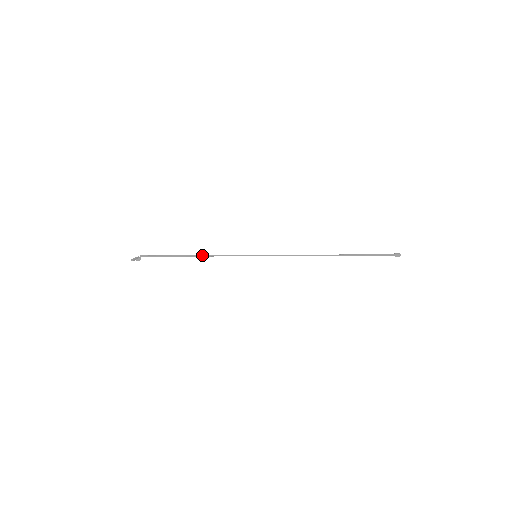
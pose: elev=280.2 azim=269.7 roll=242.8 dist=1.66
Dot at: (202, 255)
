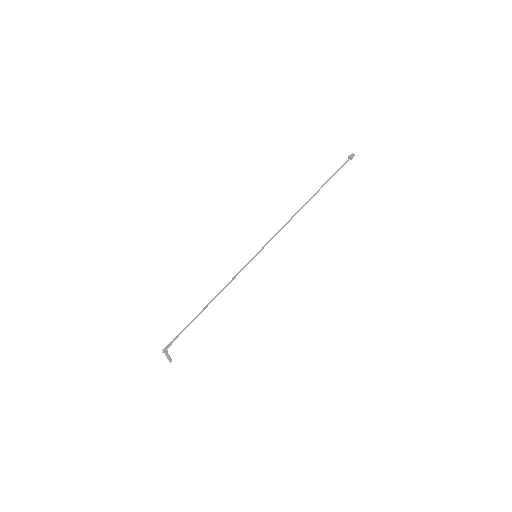
Dot at: (215, 297)
